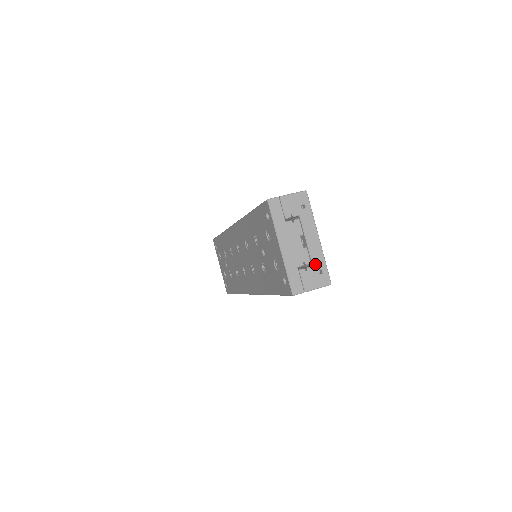
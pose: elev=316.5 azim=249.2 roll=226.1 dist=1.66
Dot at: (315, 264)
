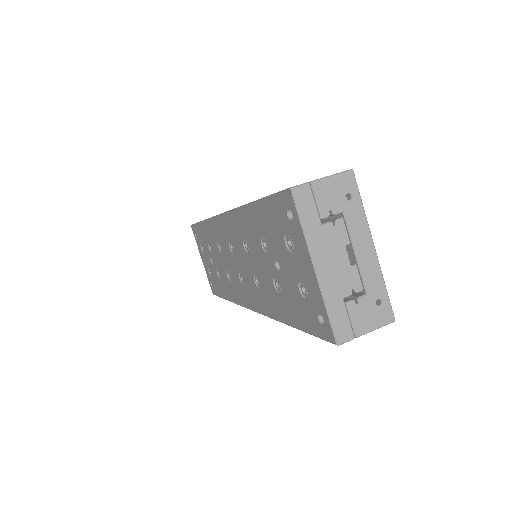
Dot at: (370, 291)
